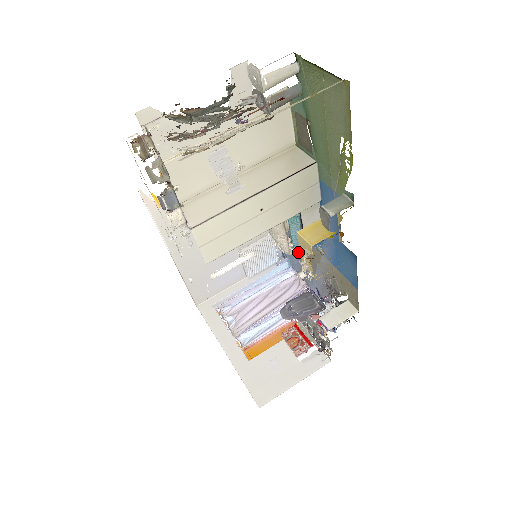
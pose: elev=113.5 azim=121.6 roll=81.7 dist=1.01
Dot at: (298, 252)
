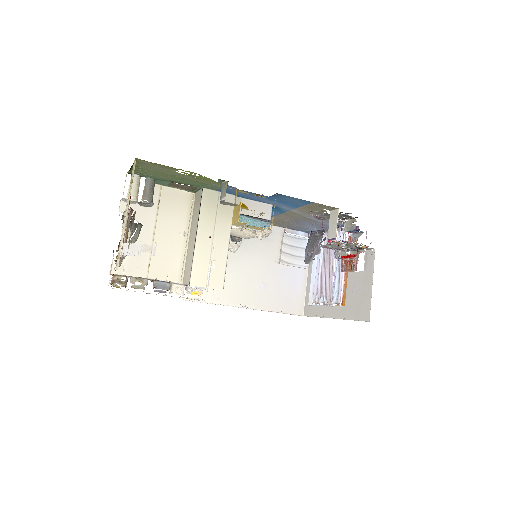
Dot at: (299, 223)
